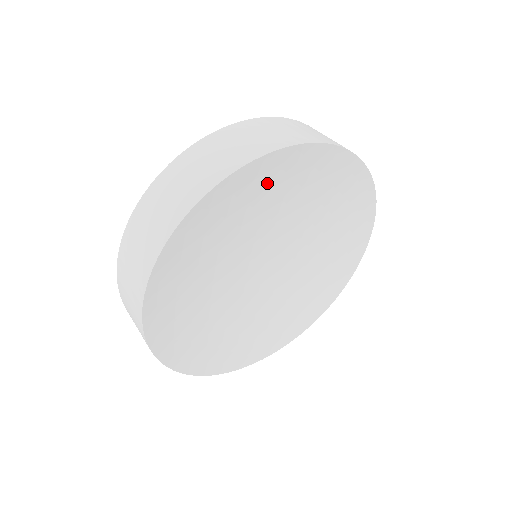
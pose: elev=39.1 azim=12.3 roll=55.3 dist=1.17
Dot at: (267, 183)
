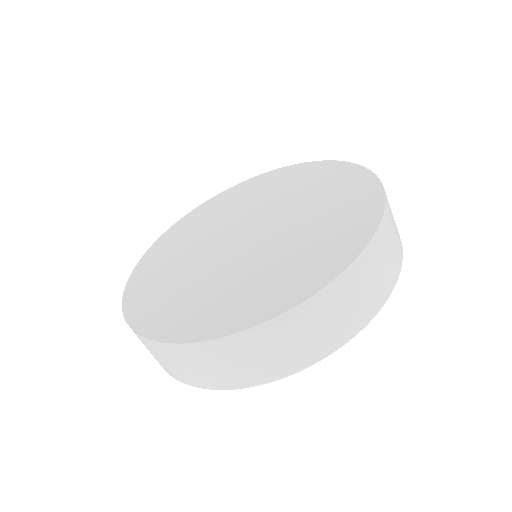
Dot at: occluded
